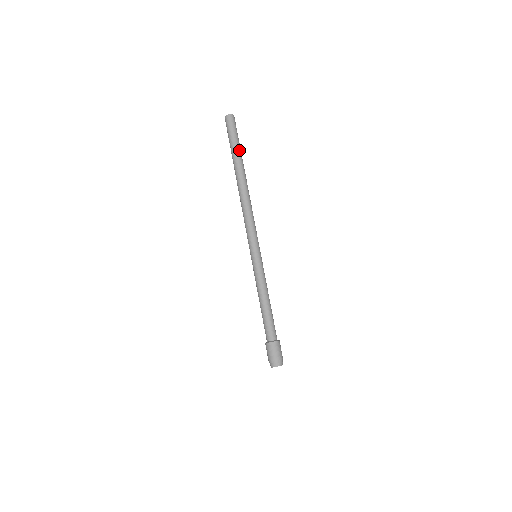
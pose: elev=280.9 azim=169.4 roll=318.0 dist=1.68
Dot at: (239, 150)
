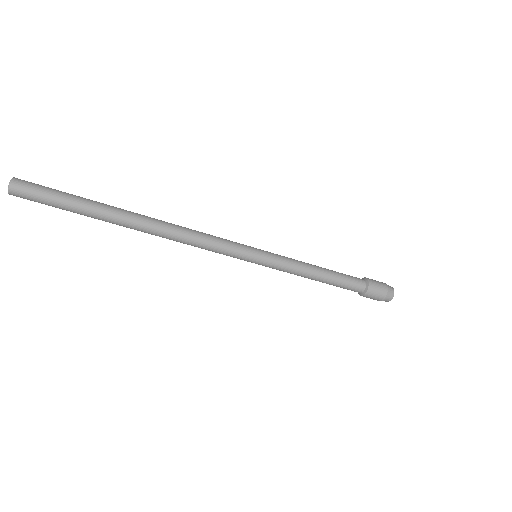
Dot at: (86, 201)
